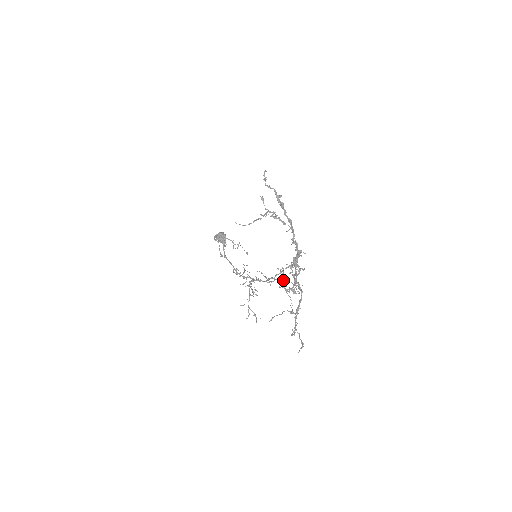
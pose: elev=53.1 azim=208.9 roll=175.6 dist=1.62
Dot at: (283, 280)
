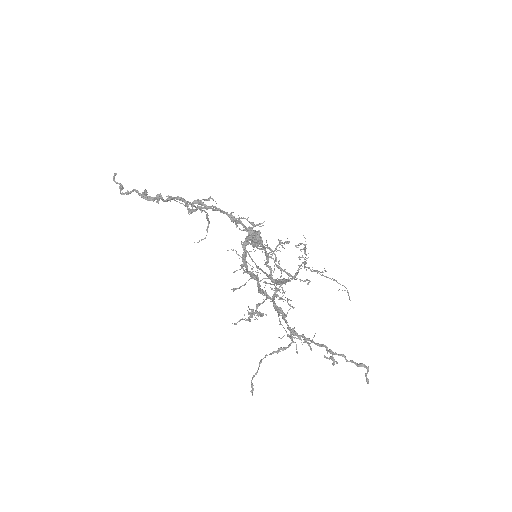
Dot at: (304, 262)
